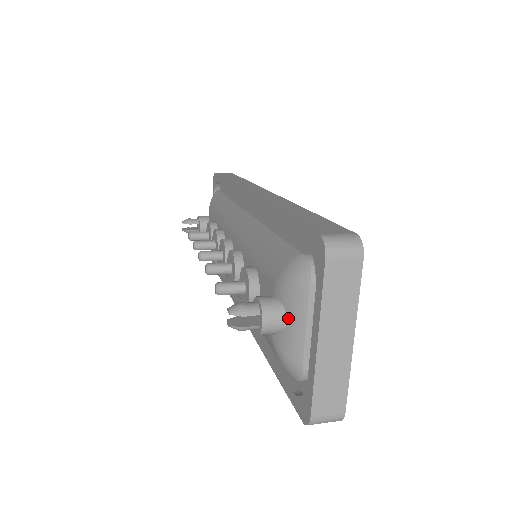
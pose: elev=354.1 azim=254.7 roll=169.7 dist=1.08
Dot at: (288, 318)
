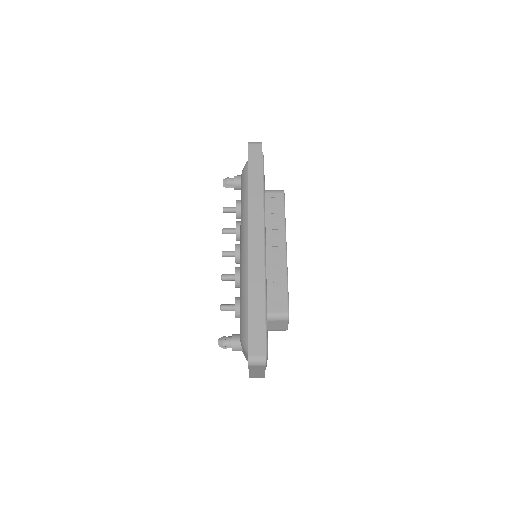
Dot at: (243, 351)
